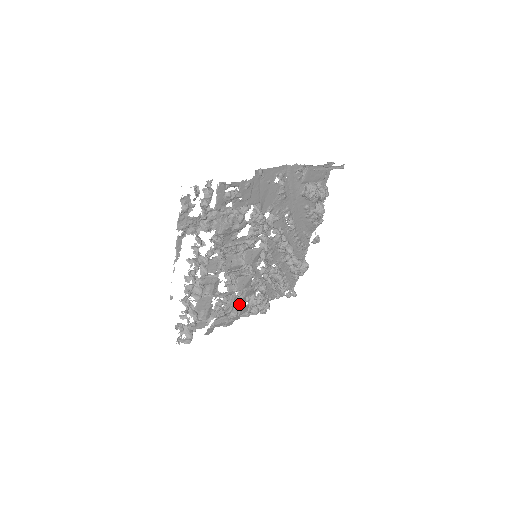
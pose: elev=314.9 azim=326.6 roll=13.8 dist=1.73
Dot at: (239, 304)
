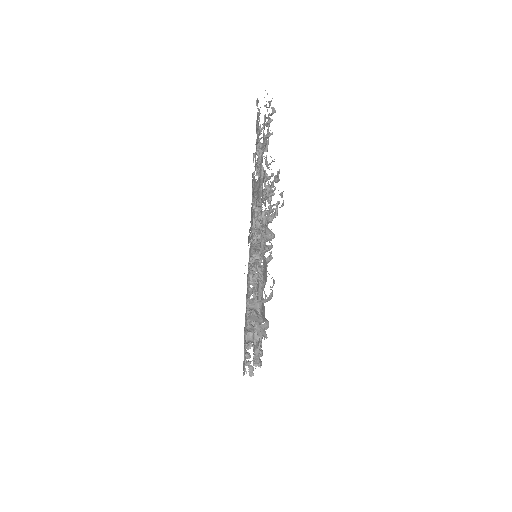
Dot at: occluded
